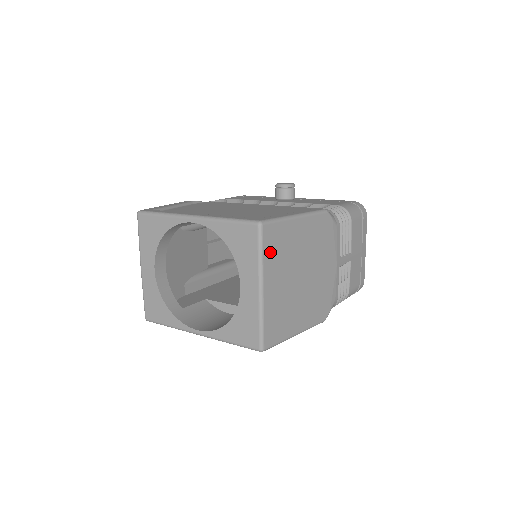
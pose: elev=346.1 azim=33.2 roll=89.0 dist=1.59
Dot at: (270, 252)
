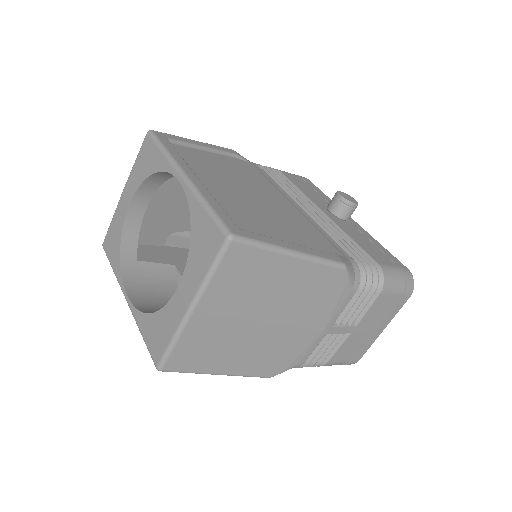
Dot at: (227, 276)
